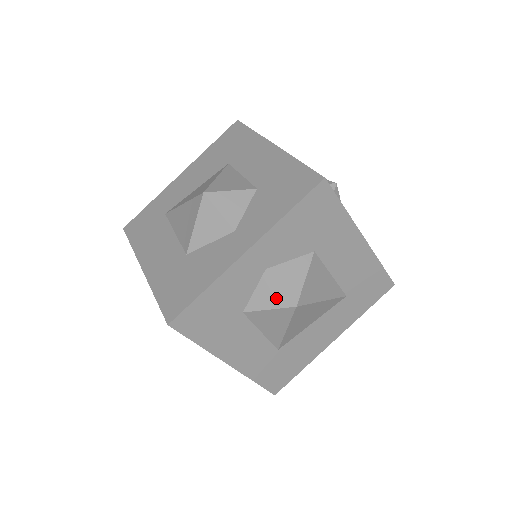
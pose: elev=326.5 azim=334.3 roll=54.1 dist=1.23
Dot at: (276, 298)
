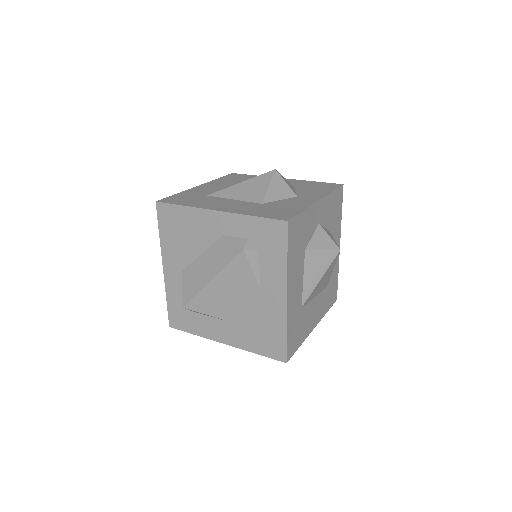
Dot at: (327, 243)
